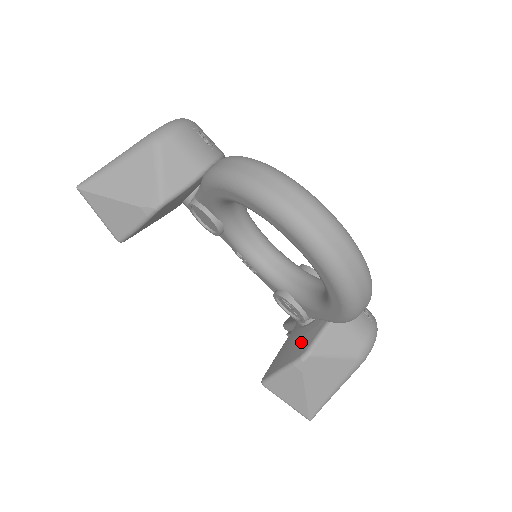
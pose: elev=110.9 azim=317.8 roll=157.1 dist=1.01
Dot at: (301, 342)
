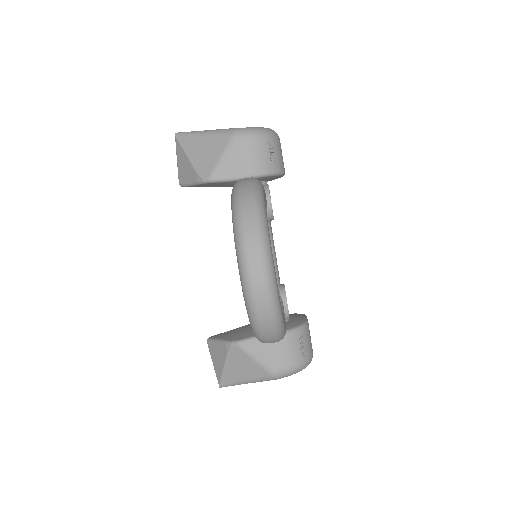
Dot at: (243, 333)
